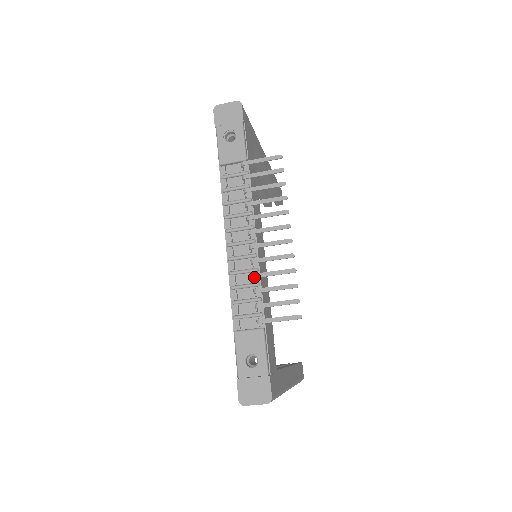
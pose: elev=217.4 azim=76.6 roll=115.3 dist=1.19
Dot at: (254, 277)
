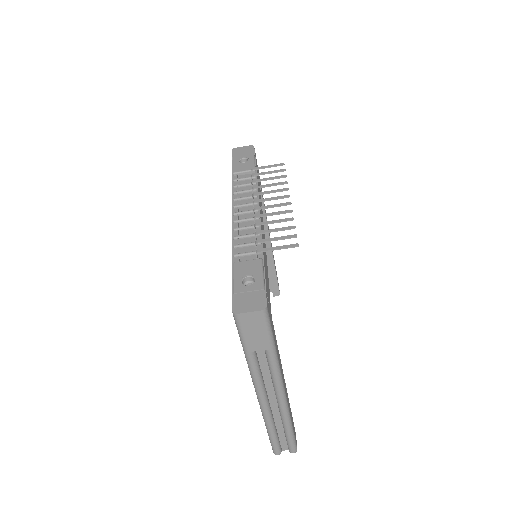
Dot at: (256, 225)
